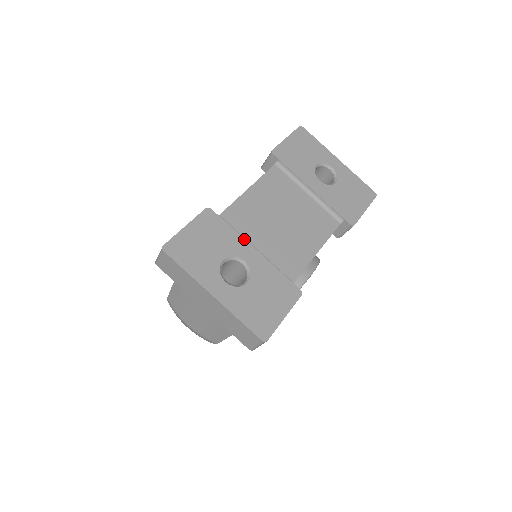
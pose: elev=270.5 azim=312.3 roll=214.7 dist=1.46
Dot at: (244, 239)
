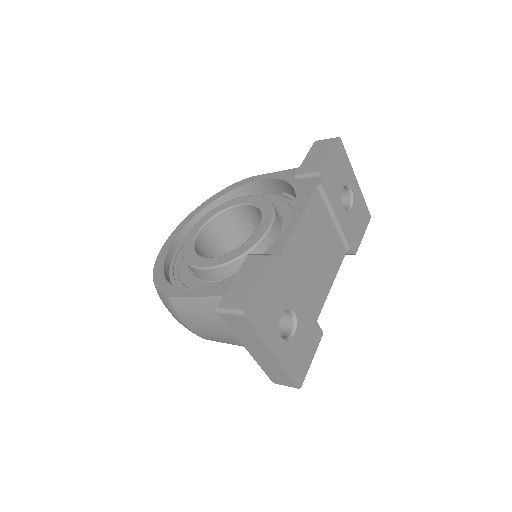
Dot at: (296, 287)
